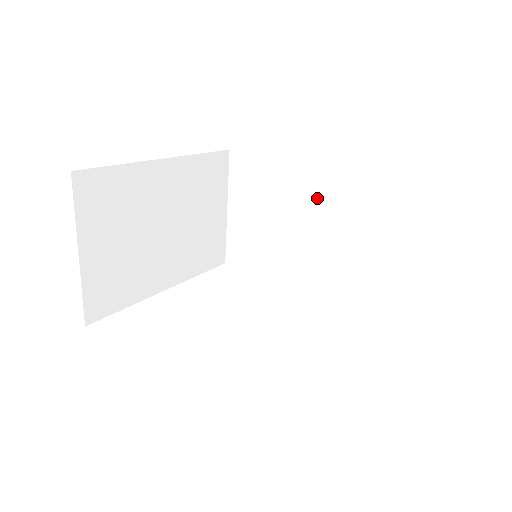
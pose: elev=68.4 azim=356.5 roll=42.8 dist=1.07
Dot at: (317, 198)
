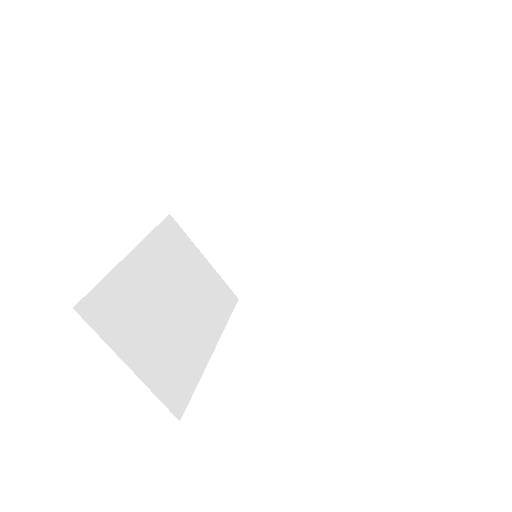
Dot at: (261, 187)
